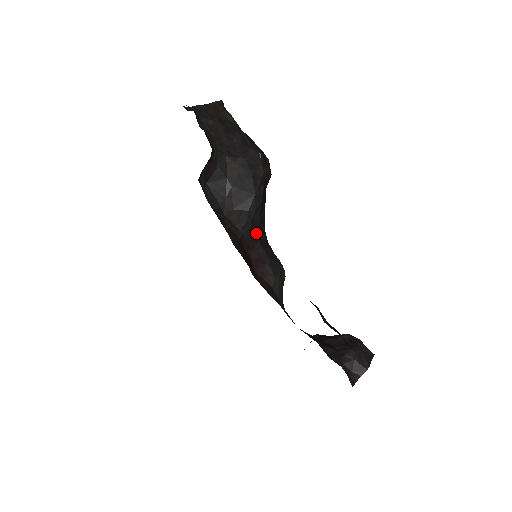
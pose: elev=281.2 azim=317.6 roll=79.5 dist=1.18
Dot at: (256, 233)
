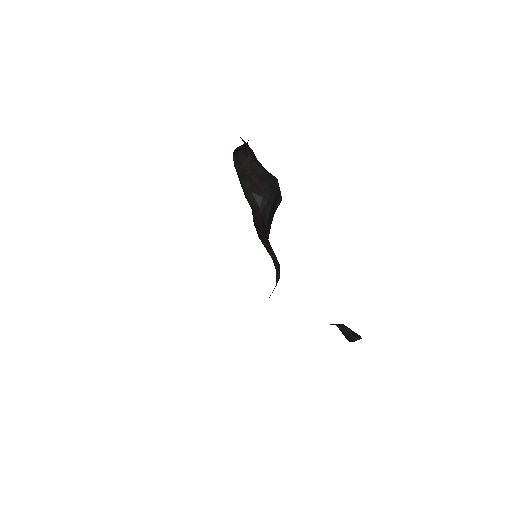
Dot at: (263, 224)
